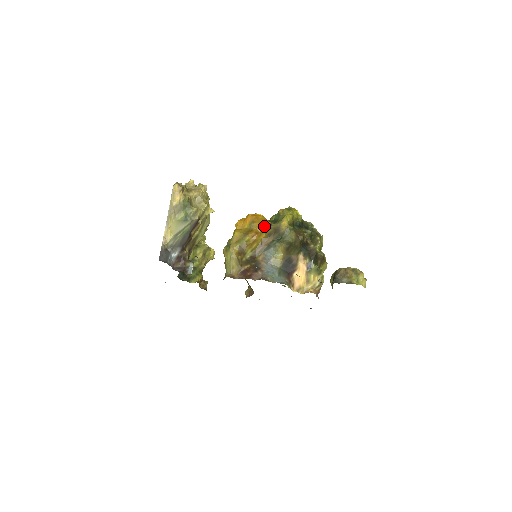
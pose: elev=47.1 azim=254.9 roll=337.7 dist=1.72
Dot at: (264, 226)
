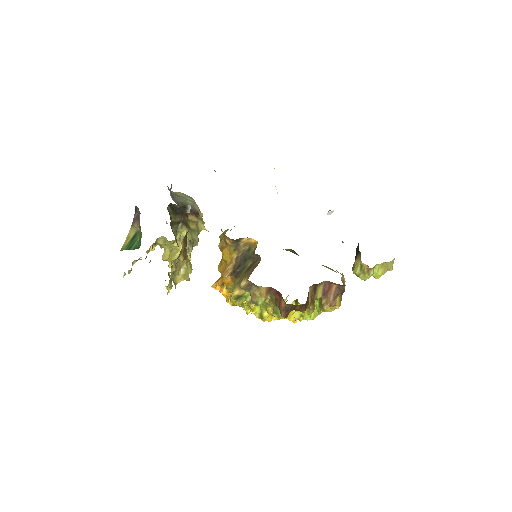
Dot at: occluded
